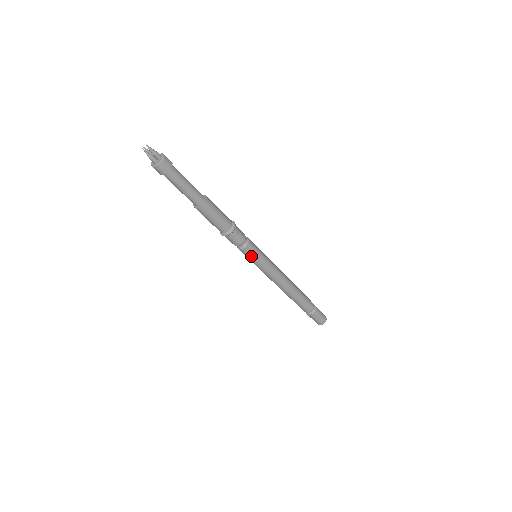
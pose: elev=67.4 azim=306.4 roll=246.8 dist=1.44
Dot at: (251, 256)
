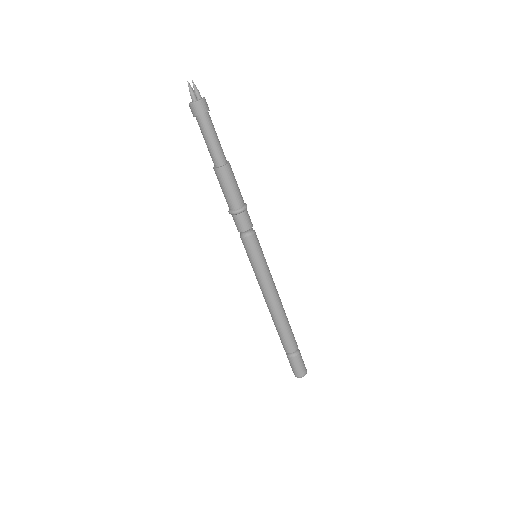
Dot at: (251, 251)
